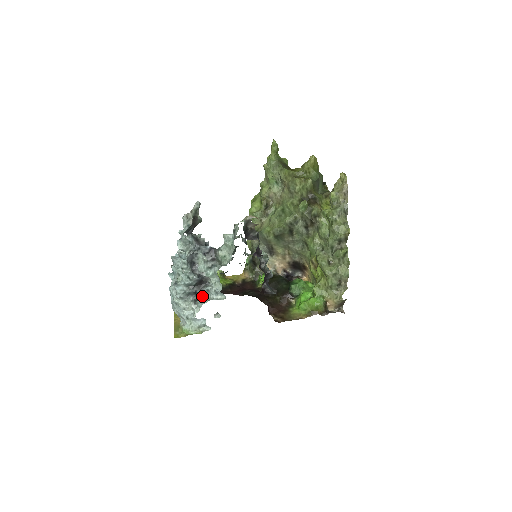
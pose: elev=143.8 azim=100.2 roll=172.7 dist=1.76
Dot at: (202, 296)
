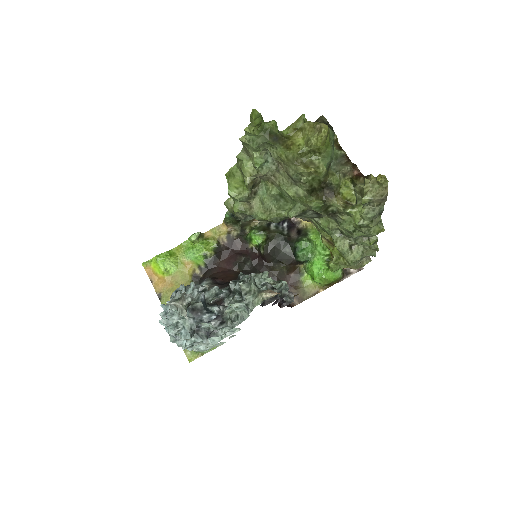
Dot at: occluded
